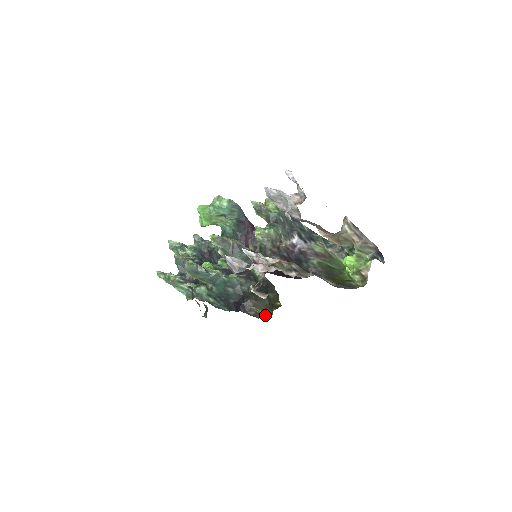
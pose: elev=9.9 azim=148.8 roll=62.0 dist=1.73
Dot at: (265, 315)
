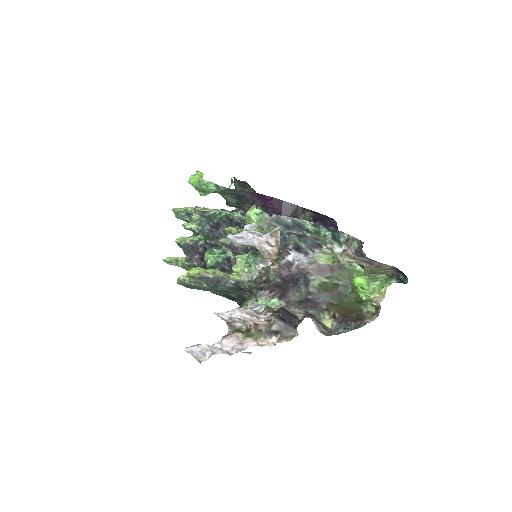
Dot at: occluded
